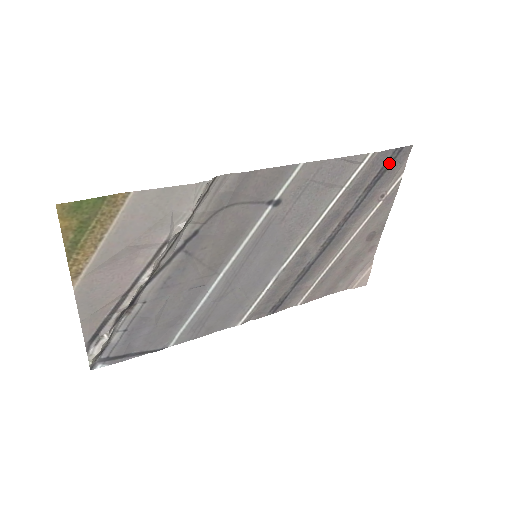
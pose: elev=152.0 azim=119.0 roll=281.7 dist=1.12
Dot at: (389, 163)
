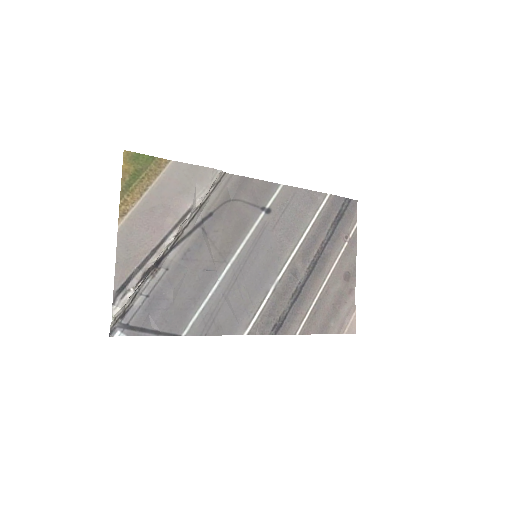
Dot at: (344, 209)
